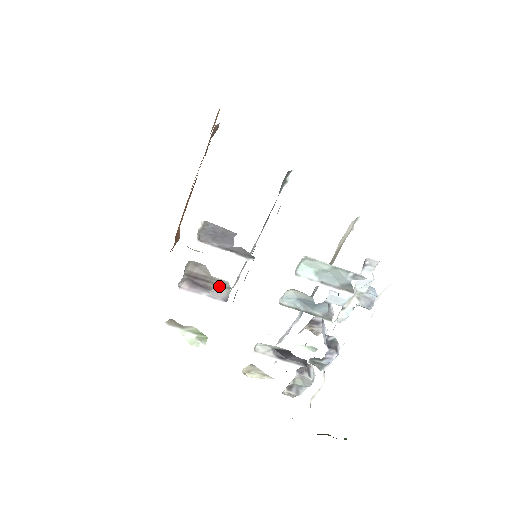
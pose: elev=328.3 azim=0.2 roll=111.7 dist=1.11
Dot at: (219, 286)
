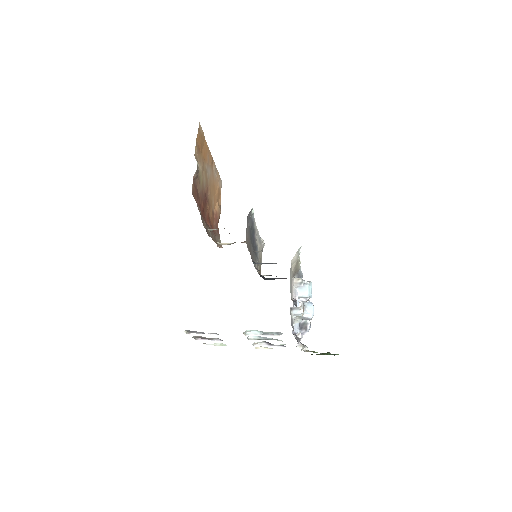
Dot at: (214, 338)
